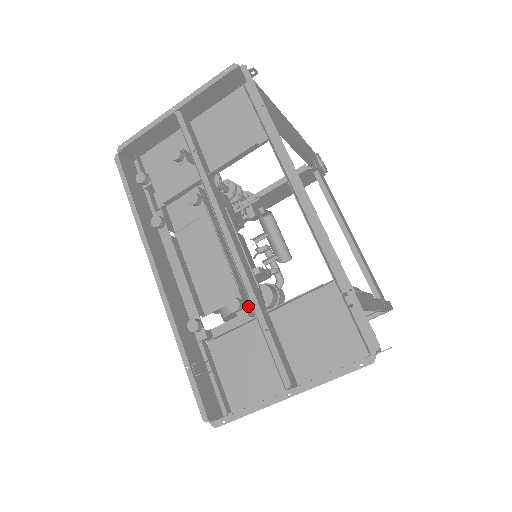
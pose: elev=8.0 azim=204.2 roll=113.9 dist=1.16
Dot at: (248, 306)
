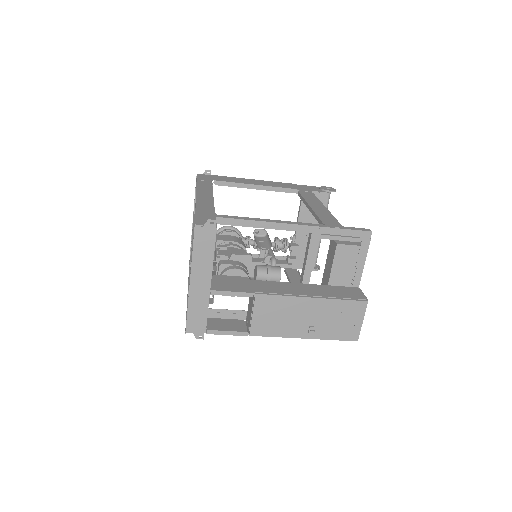
Dot at: occluded
